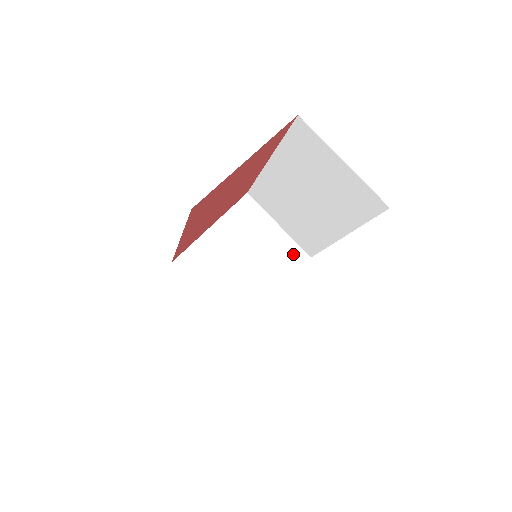
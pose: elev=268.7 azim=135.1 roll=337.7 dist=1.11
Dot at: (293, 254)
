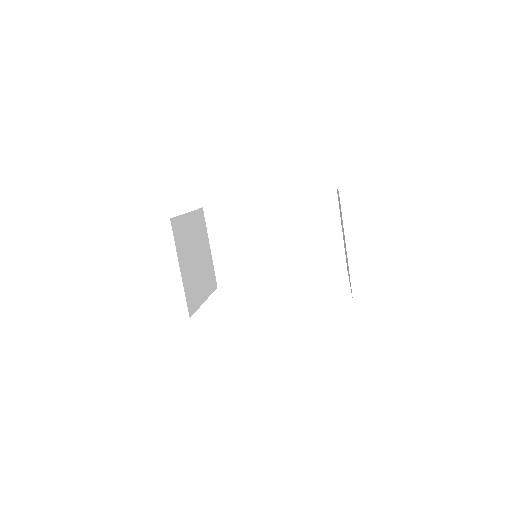
Dot at: (212, 276)
